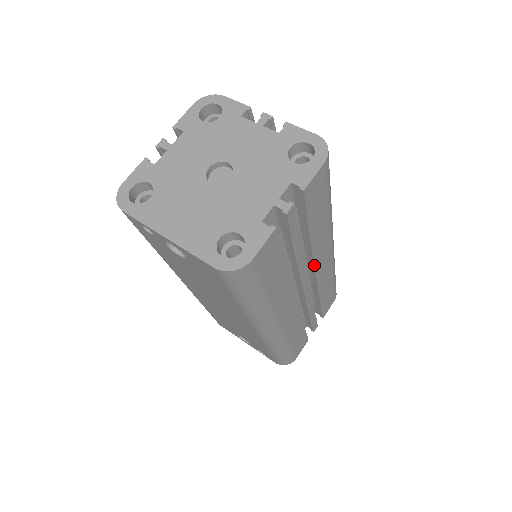
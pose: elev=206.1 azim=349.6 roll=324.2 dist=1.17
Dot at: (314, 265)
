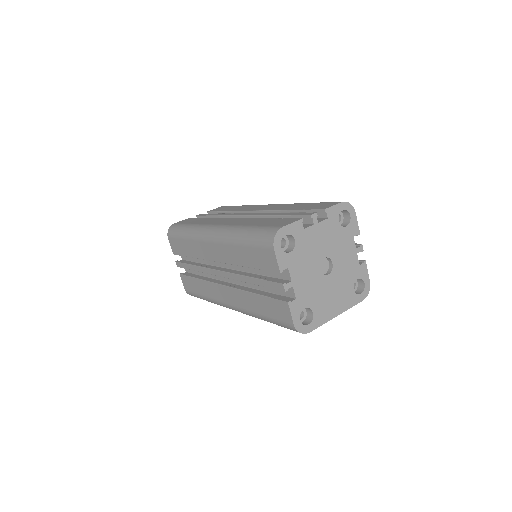
Dot at: occluded
